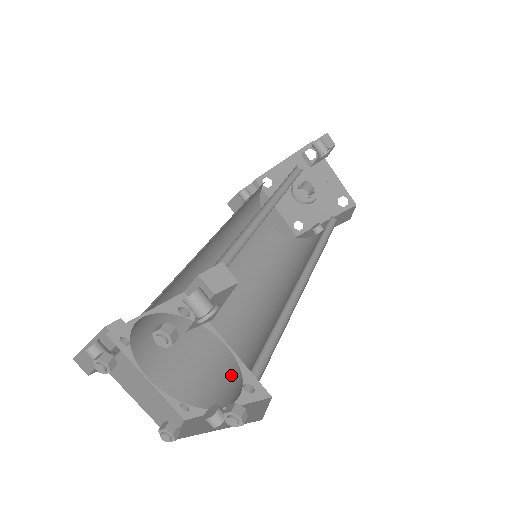
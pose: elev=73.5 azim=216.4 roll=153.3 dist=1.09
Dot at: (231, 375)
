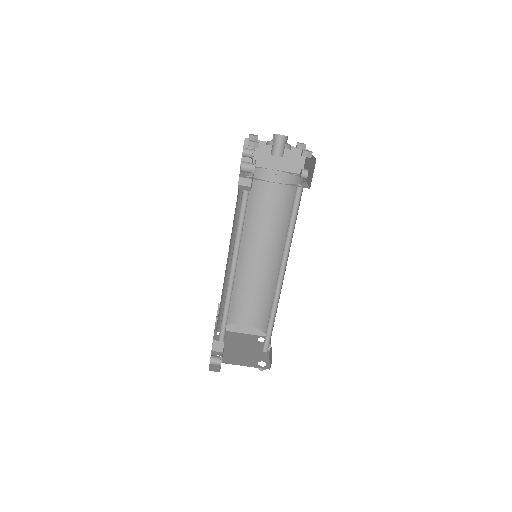
Dot at: occluded
